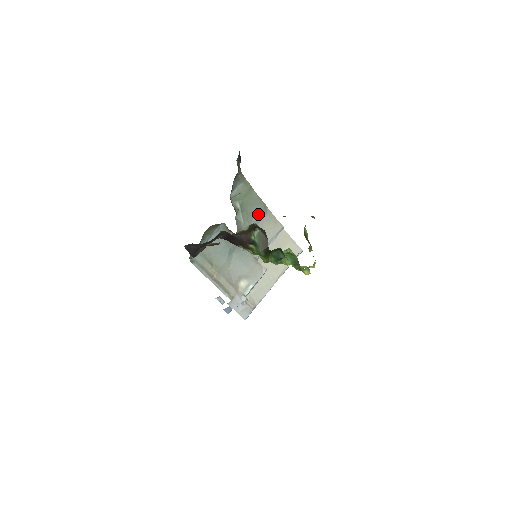
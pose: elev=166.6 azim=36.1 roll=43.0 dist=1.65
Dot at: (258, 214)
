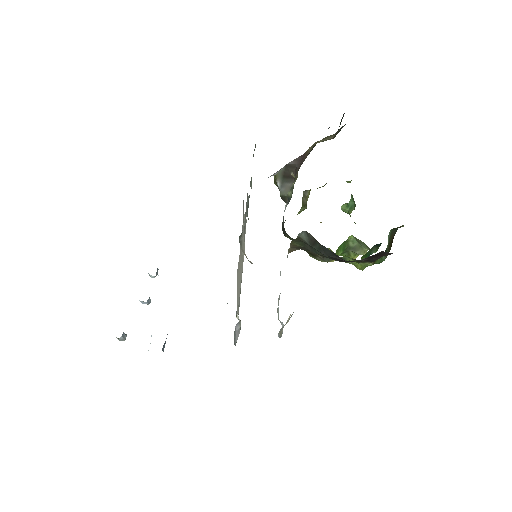
Dot at: occluded
